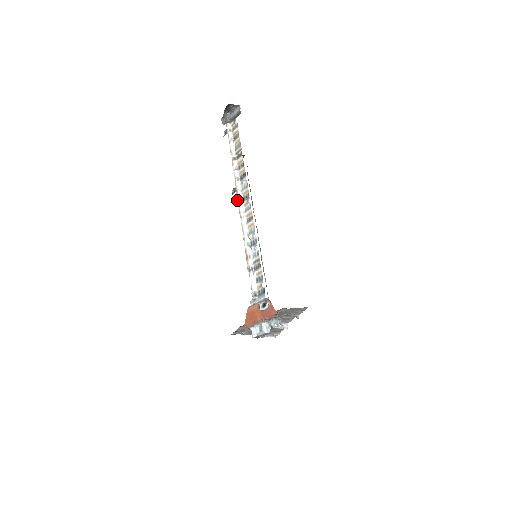
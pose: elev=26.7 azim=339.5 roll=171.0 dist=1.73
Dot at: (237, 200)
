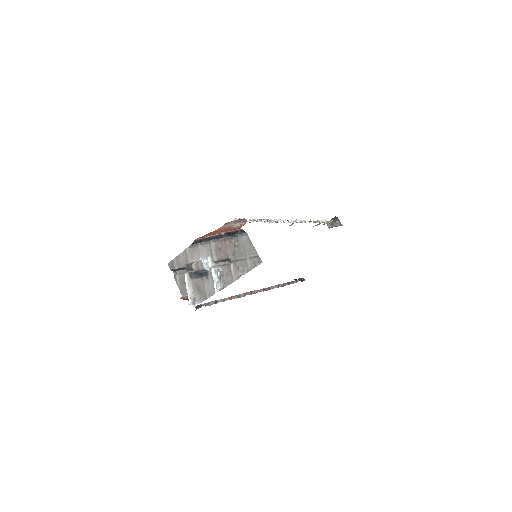
Dot at: occluded
